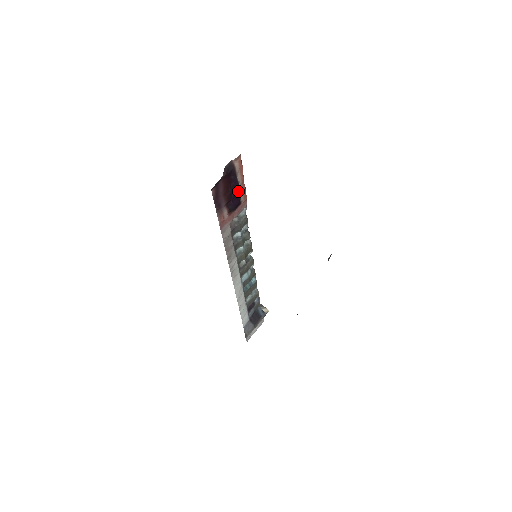
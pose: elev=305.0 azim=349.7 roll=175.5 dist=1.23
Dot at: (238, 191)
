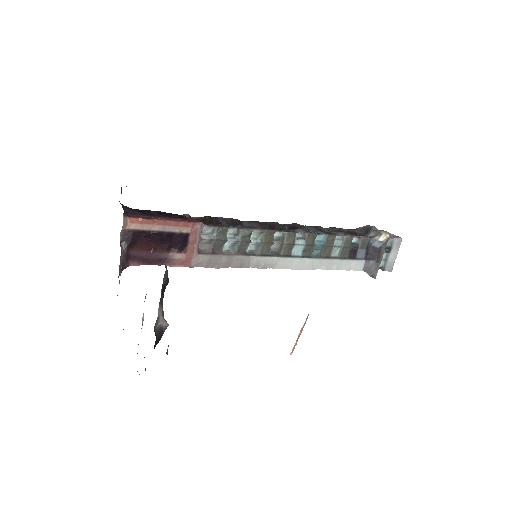
Dot at: (168, 233)
